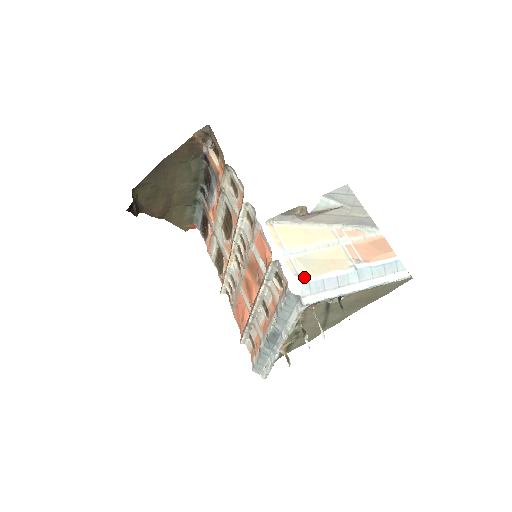
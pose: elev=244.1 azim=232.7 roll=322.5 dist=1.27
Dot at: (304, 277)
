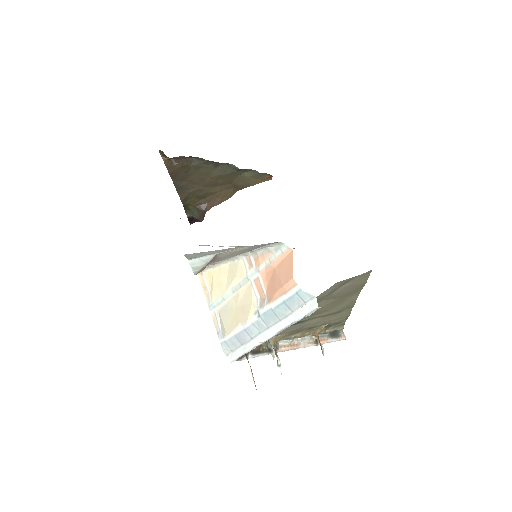
Dot at: (221, 336)
